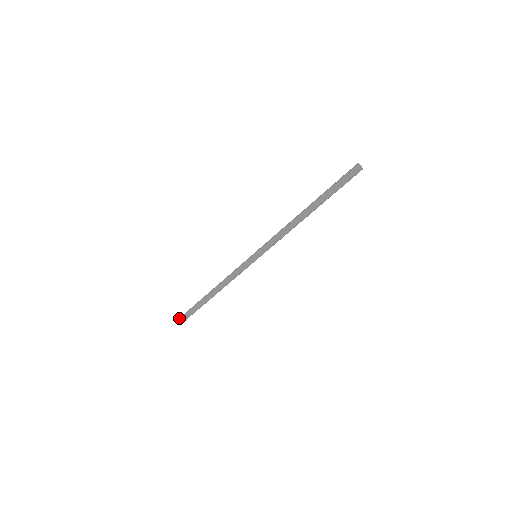
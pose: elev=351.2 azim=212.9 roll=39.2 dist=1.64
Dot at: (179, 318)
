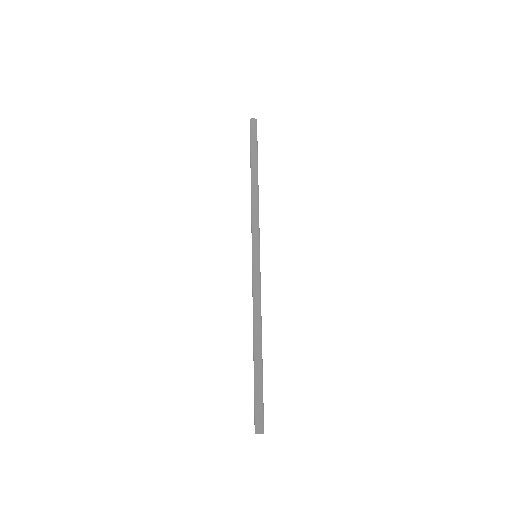
Dot at: occluded
